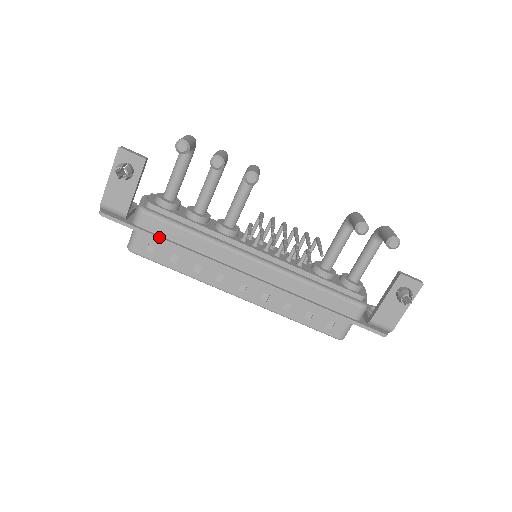
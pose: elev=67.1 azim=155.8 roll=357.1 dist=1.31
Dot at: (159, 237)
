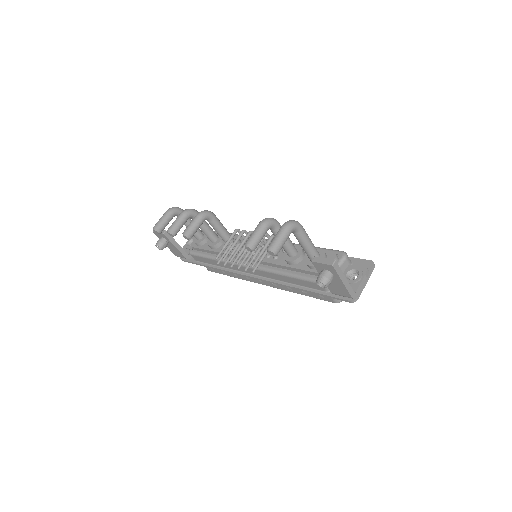
Dot at: (204, 265)
